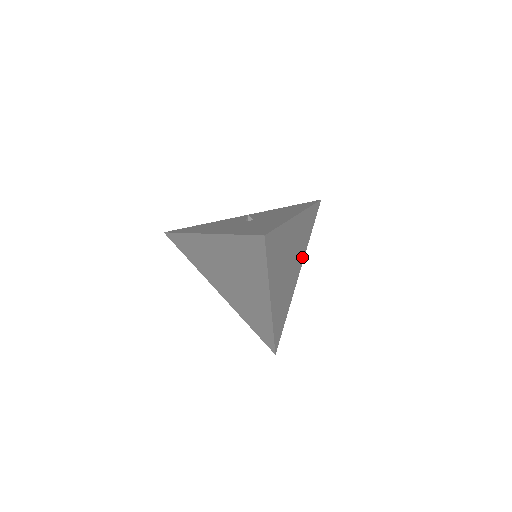
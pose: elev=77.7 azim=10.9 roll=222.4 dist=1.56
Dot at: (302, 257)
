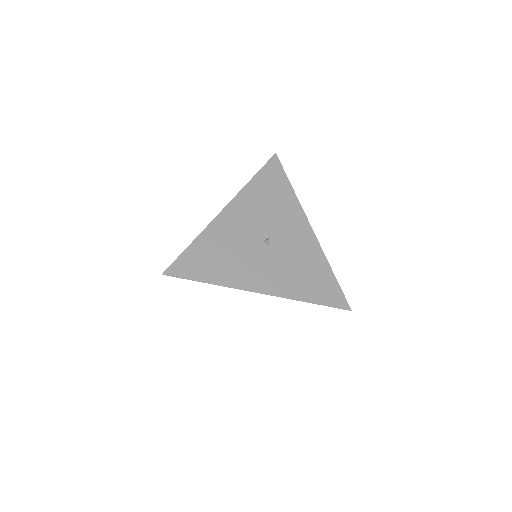
Dot at: occluded
